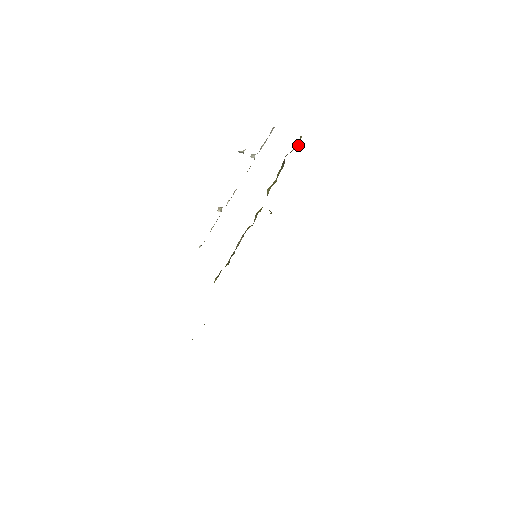
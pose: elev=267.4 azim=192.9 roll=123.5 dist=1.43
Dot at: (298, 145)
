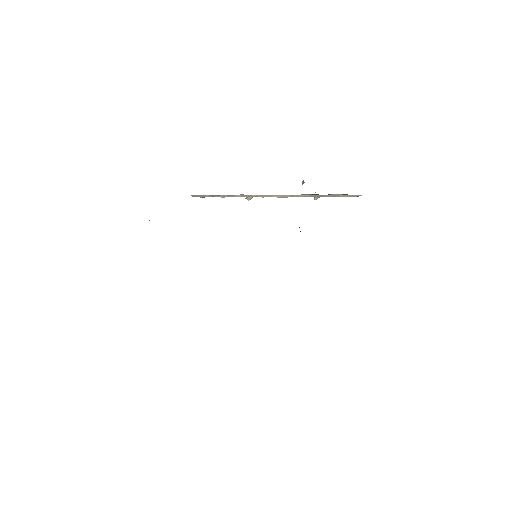
Dot at: occluded
